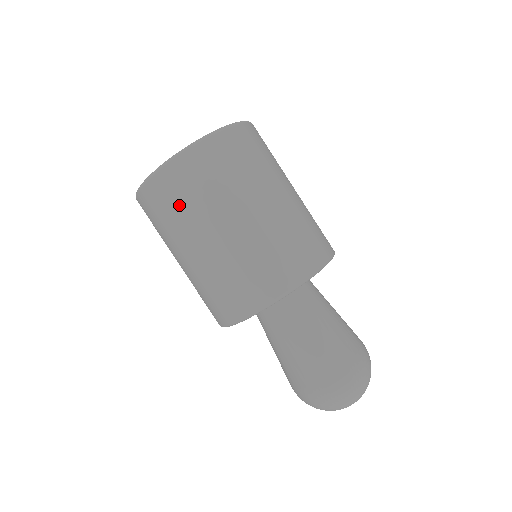
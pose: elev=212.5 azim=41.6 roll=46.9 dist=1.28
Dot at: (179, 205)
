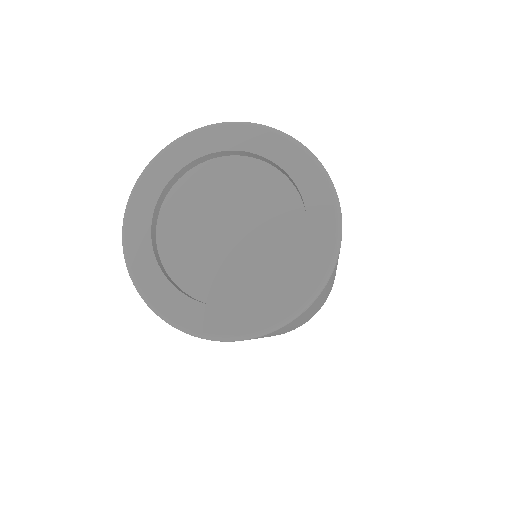
Dot at: occluded
